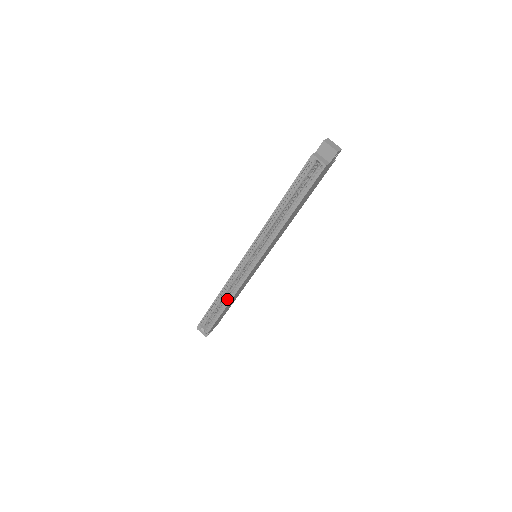
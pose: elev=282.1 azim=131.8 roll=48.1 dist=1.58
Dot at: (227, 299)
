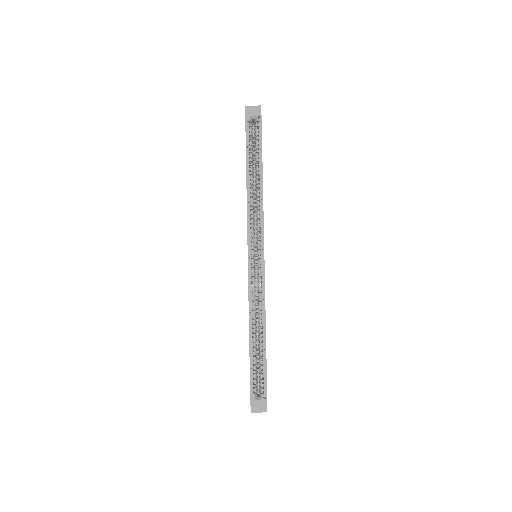
Dot at: (260, 325)
